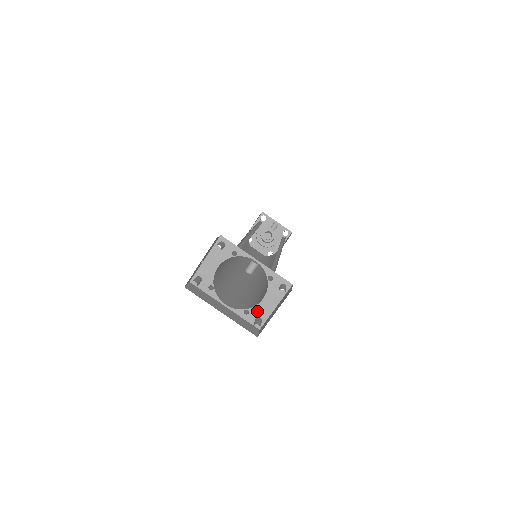
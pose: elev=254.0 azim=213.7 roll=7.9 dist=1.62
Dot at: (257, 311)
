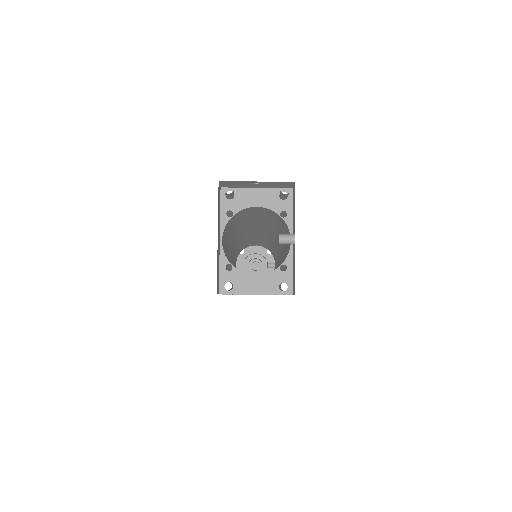
Dot at: (238, 278)
